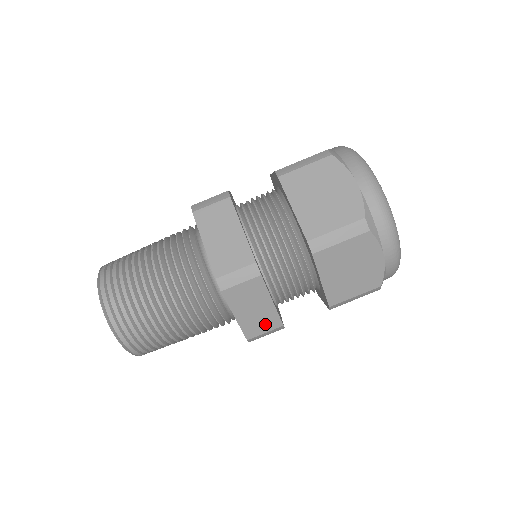
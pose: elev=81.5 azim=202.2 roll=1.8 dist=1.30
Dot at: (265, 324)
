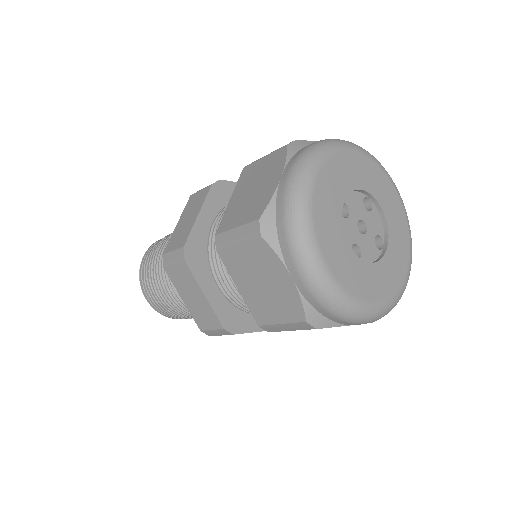
Dot at: occluded
